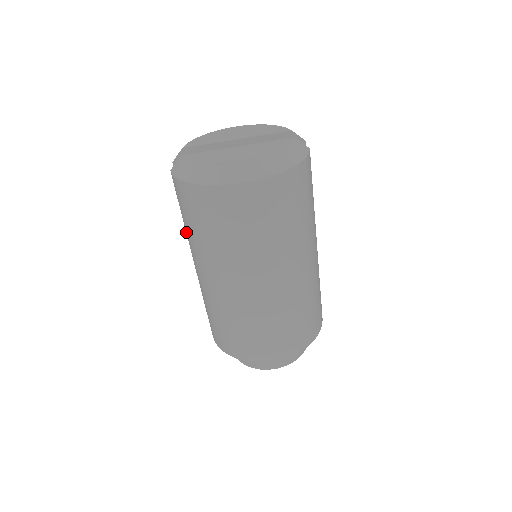
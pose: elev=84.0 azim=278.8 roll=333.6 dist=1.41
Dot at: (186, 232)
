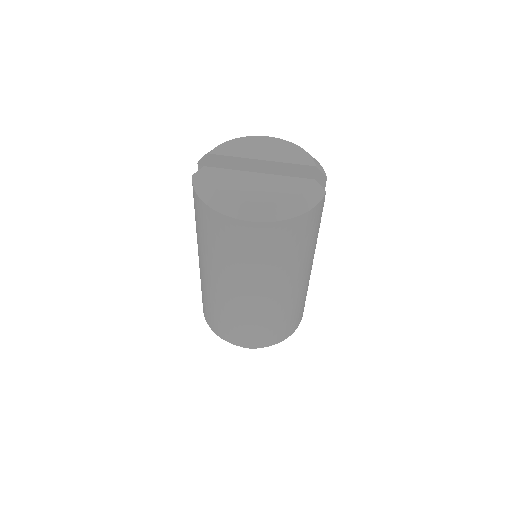
Dot at: occluded
